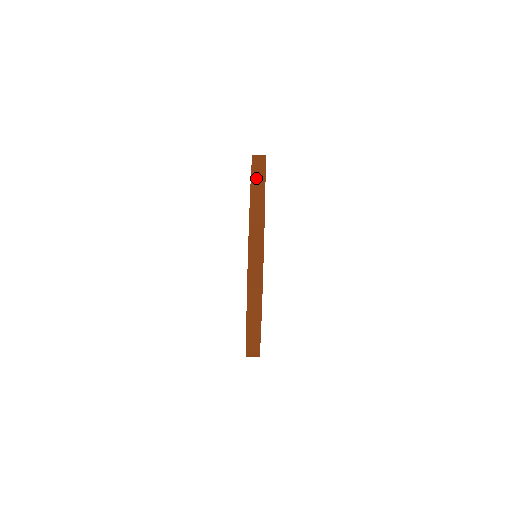
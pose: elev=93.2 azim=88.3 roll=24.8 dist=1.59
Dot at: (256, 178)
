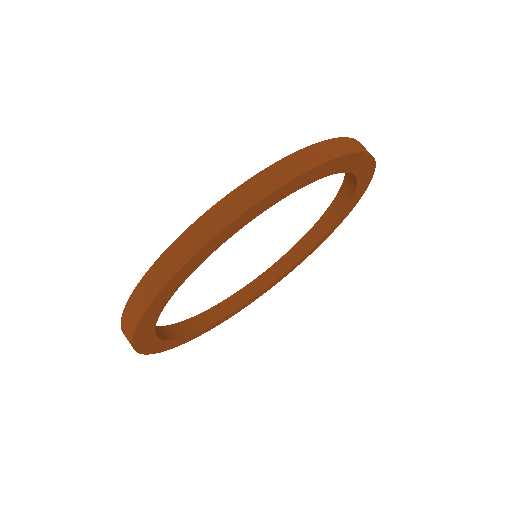
Dot at: (296, 160)
